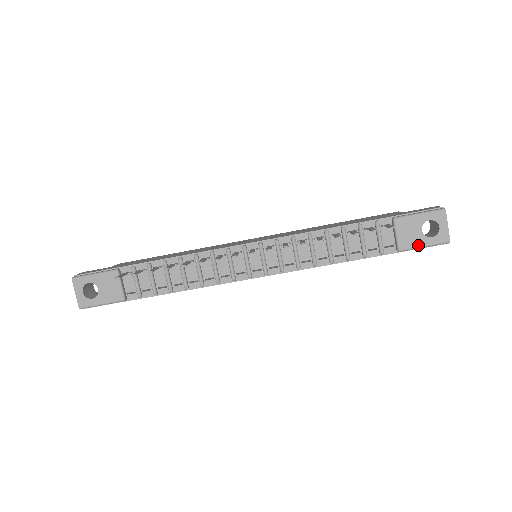
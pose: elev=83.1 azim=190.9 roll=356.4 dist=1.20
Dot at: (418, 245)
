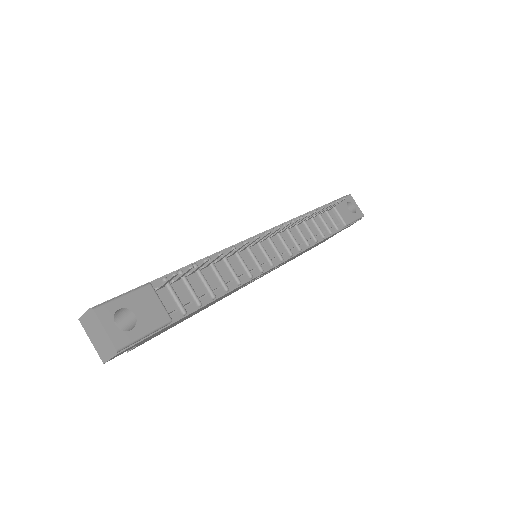
Dot at: (352, 219)
